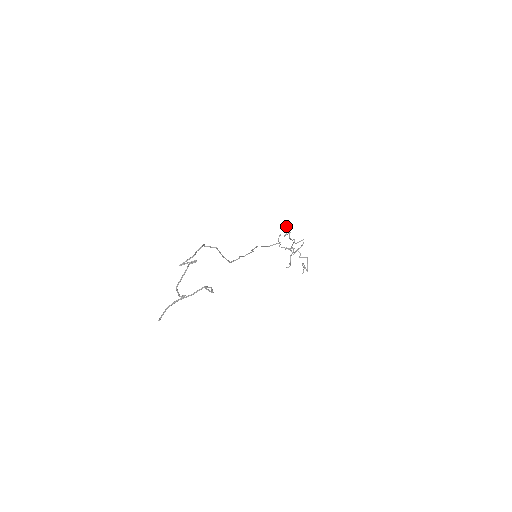
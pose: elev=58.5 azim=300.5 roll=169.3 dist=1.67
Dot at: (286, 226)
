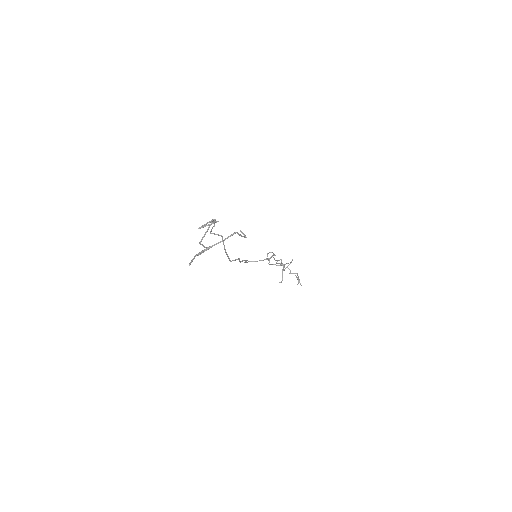
Dot at: occluded
